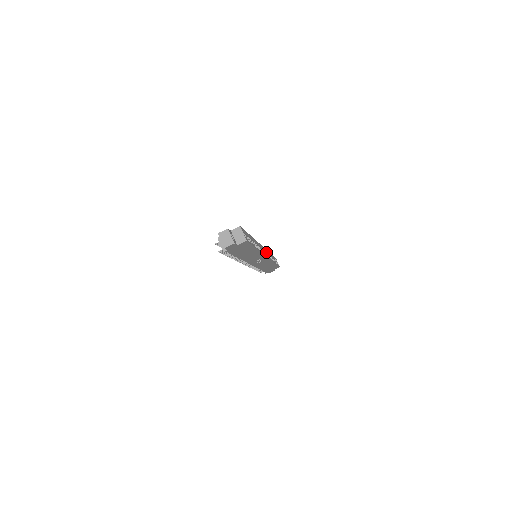
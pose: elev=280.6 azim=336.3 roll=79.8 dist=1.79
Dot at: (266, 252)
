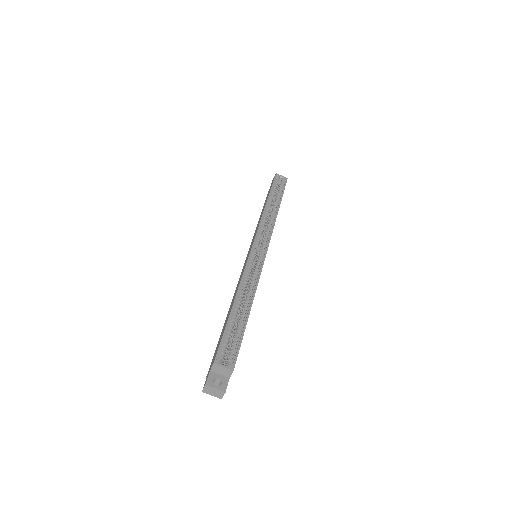
Dot at: (261, 224)
